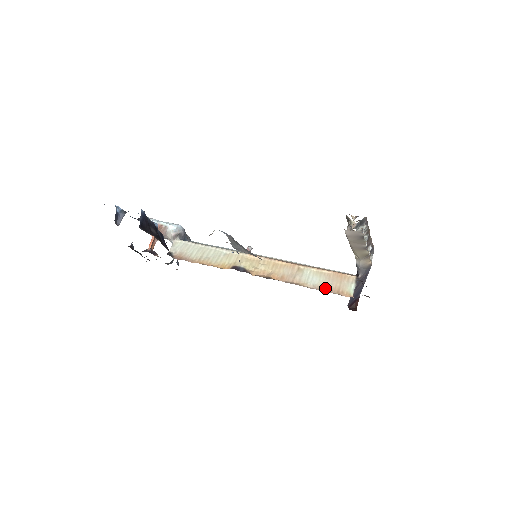
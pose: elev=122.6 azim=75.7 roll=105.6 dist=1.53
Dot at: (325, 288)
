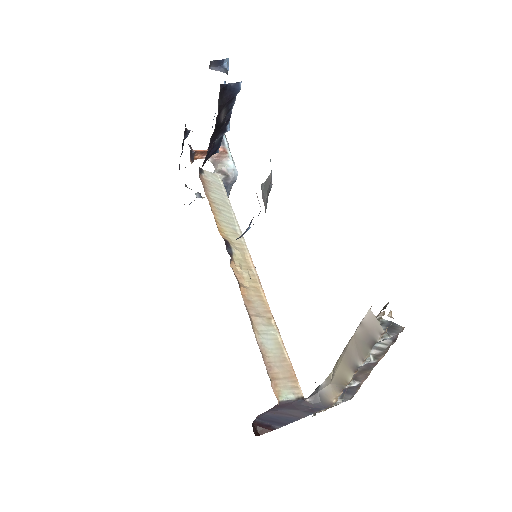
Dot at: (267, 359)
